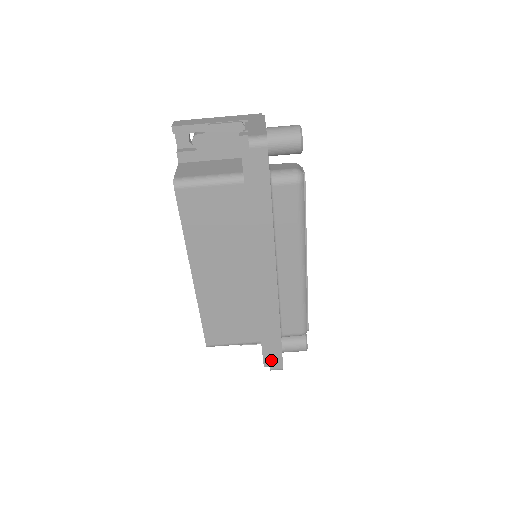
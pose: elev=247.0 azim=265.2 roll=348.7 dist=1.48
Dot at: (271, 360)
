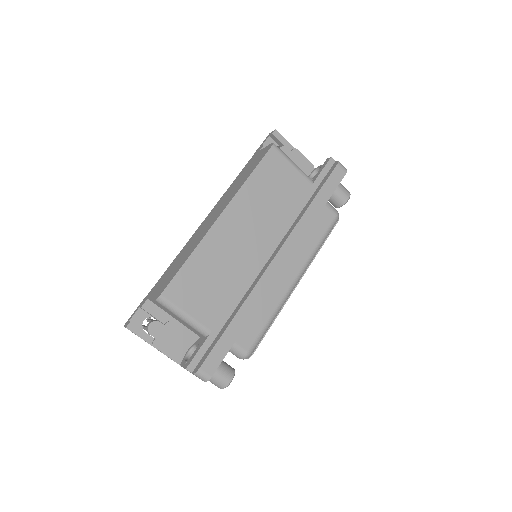
Dot at: (210, 356)
